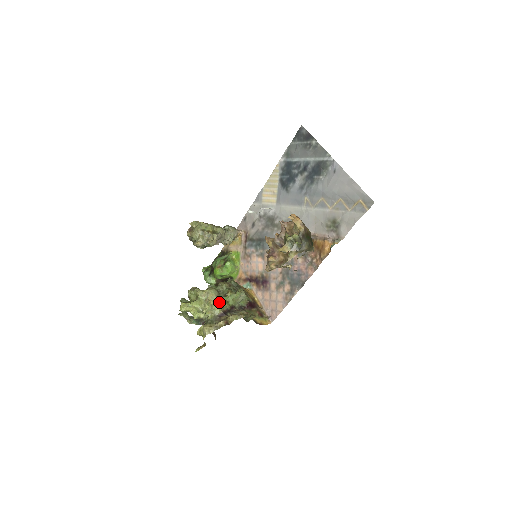
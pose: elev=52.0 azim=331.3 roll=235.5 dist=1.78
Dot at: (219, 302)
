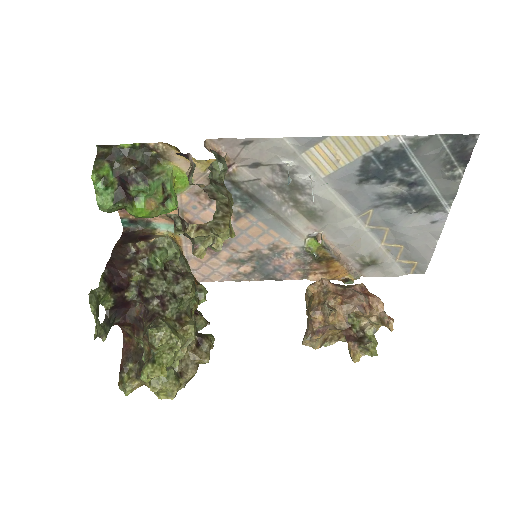
Dot at: occluded
